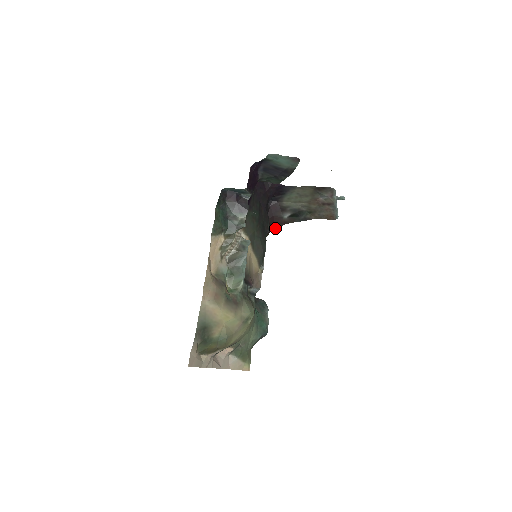
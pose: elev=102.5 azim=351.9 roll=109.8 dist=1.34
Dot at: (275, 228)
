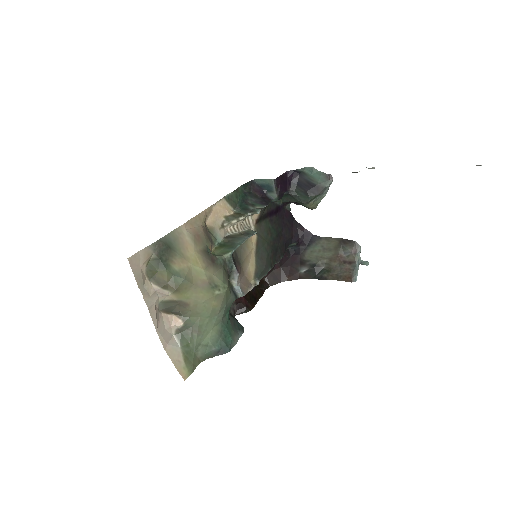
Dot at: (287, 280)
